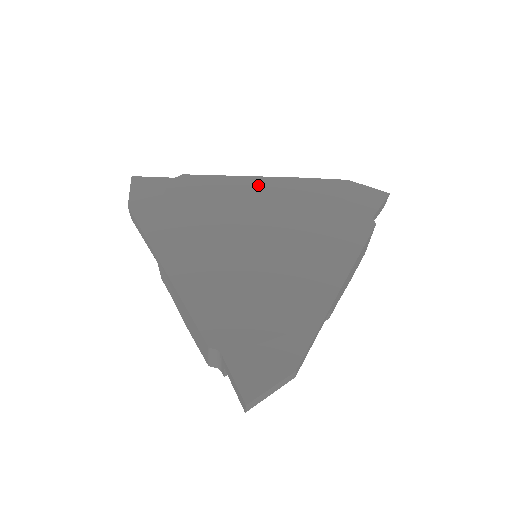
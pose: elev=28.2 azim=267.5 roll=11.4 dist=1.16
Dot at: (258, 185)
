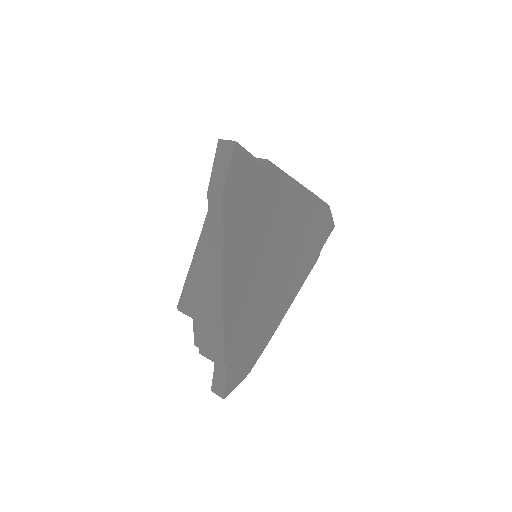
Dot at: (297, 196)
